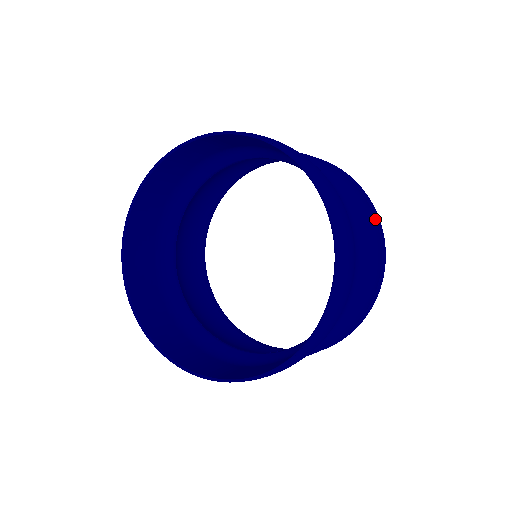
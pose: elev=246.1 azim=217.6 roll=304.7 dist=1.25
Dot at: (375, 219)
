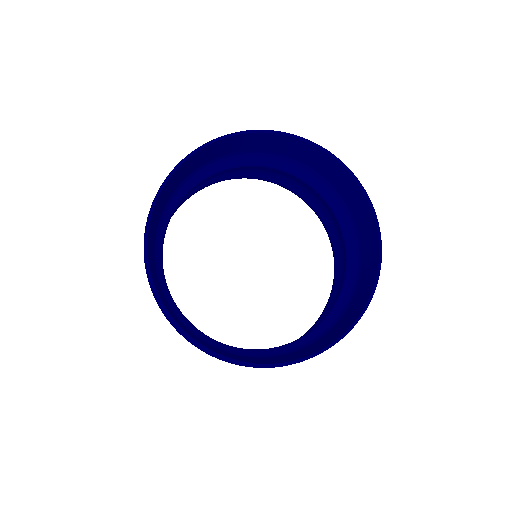
Dot at: occluded
